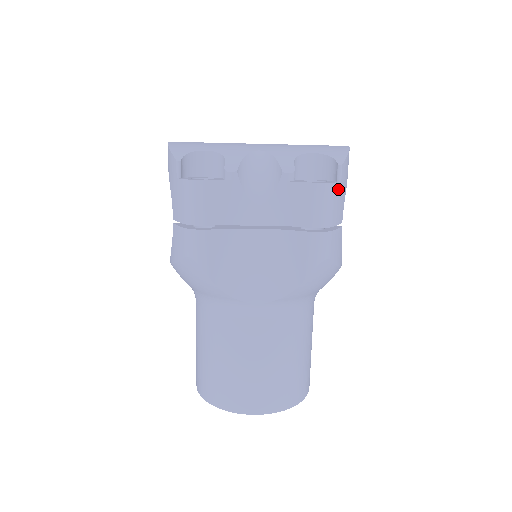
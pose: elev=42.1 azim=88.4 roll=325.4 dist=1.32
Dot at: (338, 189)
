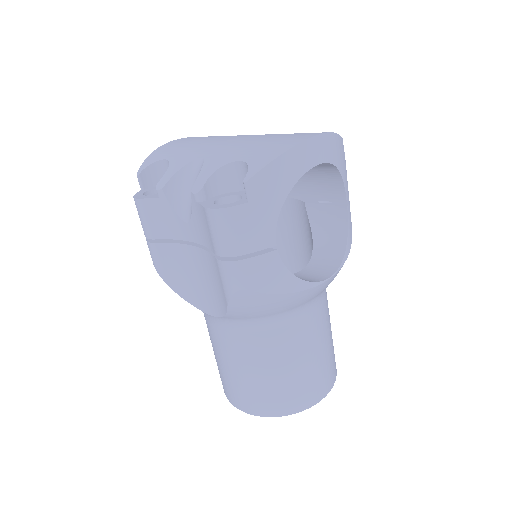
Dot at: (244, 212)
